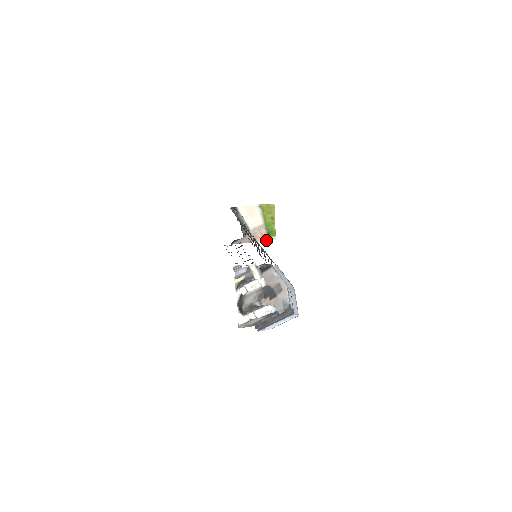
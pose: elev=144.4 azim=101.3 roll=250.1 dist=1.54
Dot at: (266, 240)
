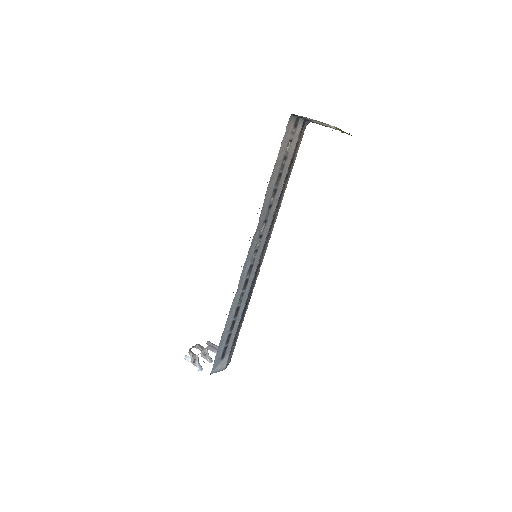
Dot at: occluded
